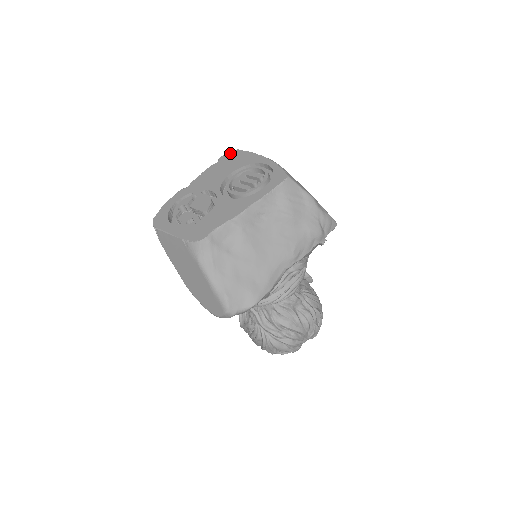
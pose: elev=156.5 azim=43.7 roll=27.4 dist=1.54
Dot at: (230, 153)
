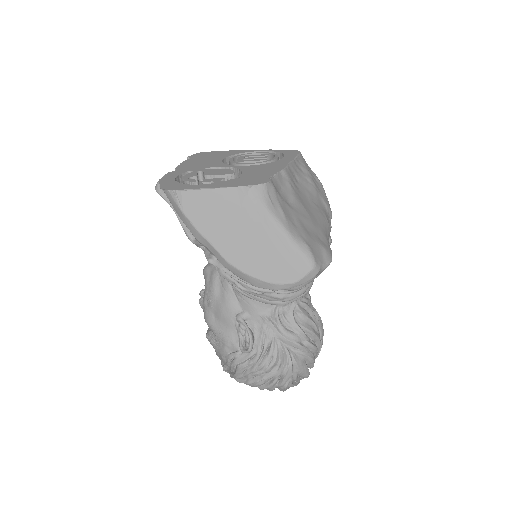
Dot at: (198, 153)
